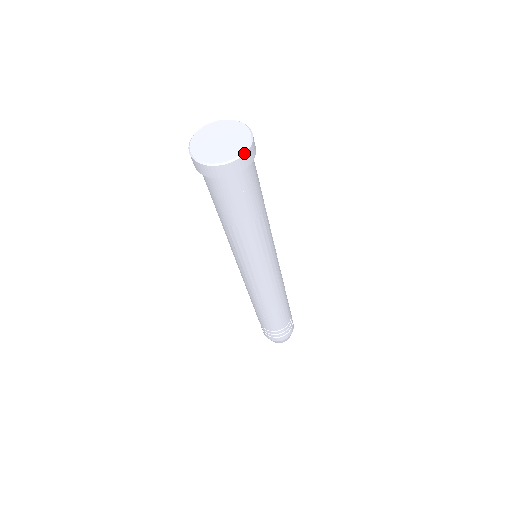
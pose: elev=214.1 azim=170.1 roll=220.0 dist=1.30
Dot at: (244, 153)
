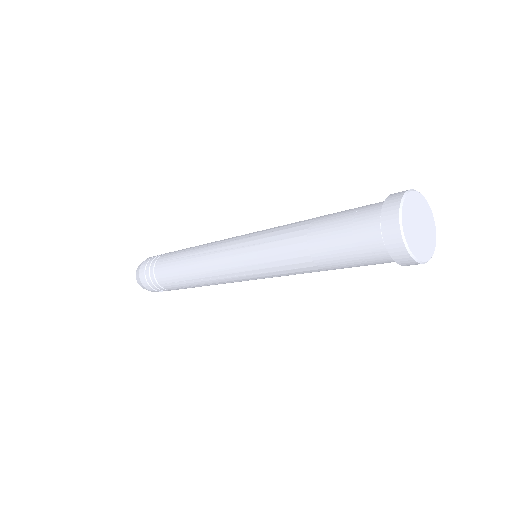
Dot at: (434, 250)
